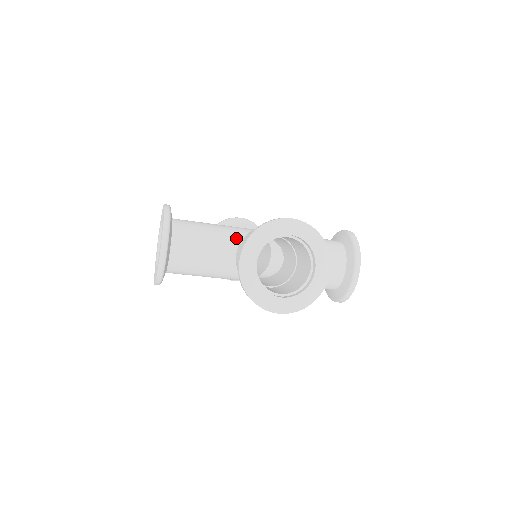
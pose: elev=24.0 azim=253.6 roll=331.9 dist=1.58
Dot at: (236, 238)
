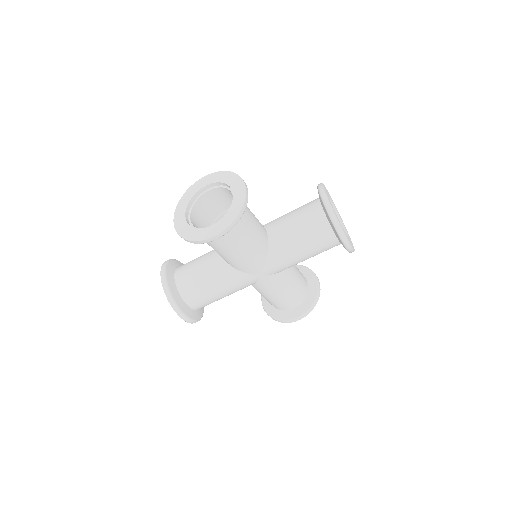
Dot at: occluded
